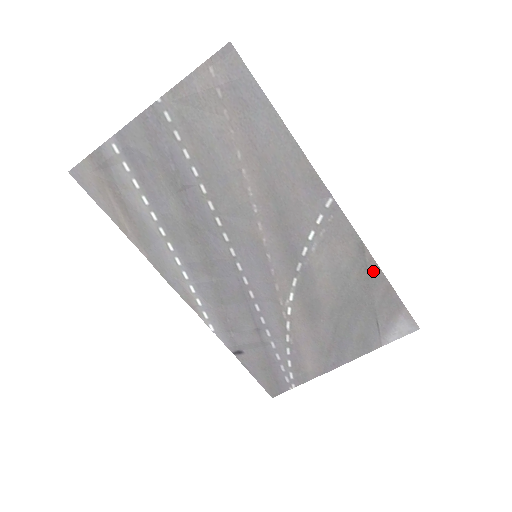
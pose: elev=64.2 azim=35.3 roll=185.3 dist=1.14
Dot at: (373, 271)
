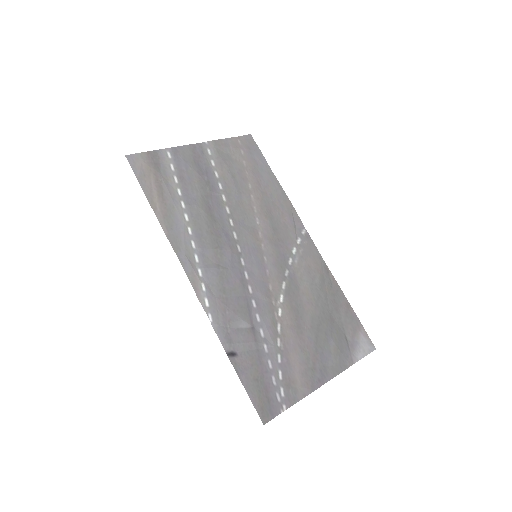
Dot at: (336, 289)
